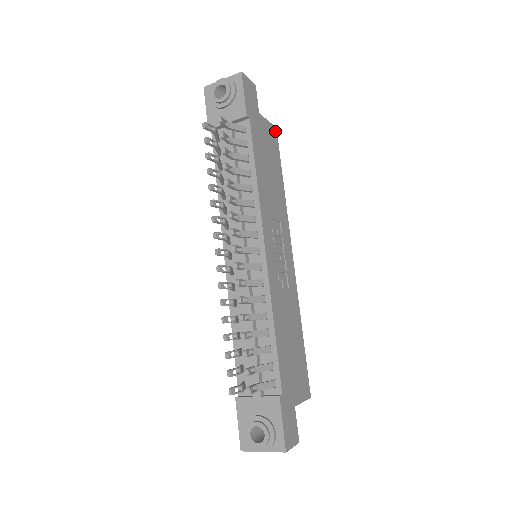
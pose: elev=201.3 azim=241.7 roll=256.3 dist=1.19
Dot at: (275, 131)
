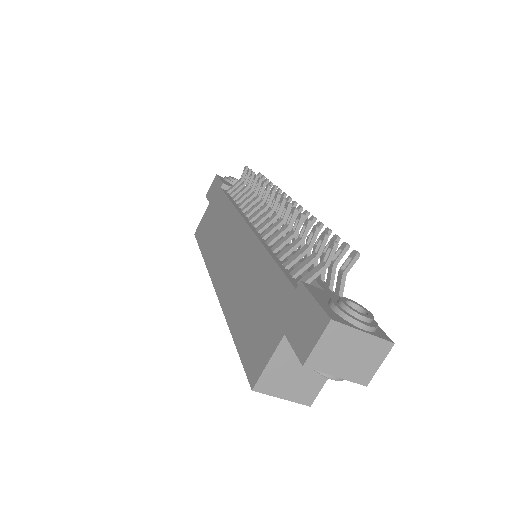
Dot at: occluded
